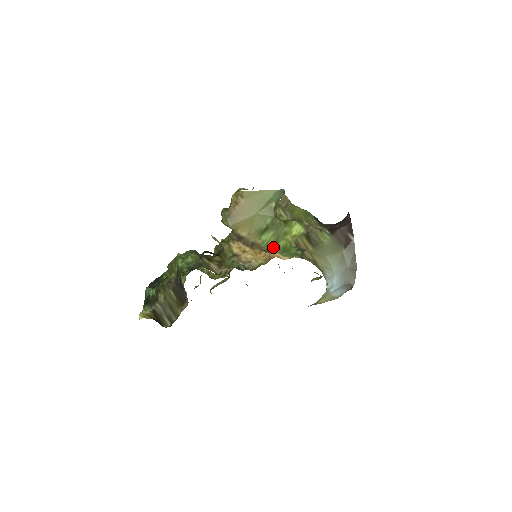
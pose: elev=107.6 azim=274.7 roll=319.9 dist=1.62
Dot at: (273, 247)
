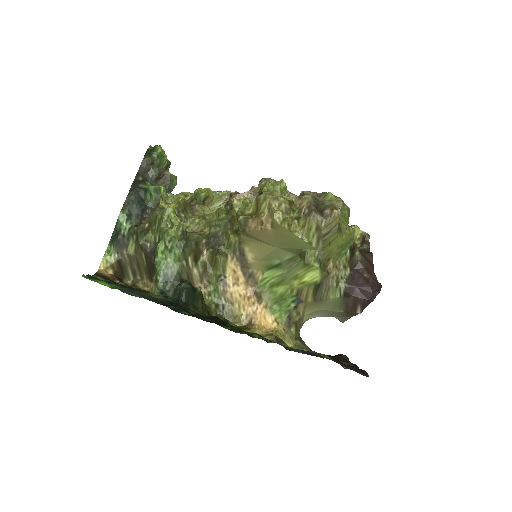
Dot at: (270, 291)
